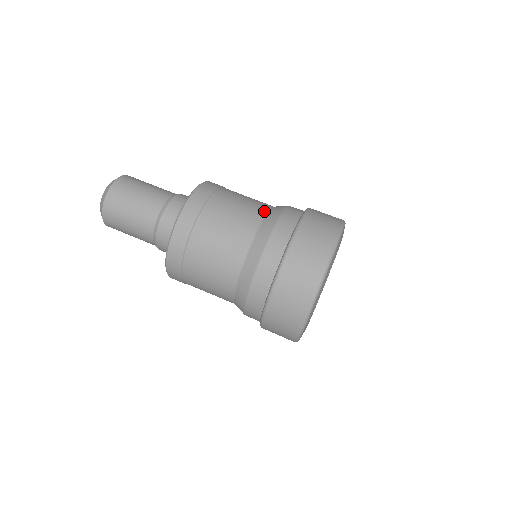
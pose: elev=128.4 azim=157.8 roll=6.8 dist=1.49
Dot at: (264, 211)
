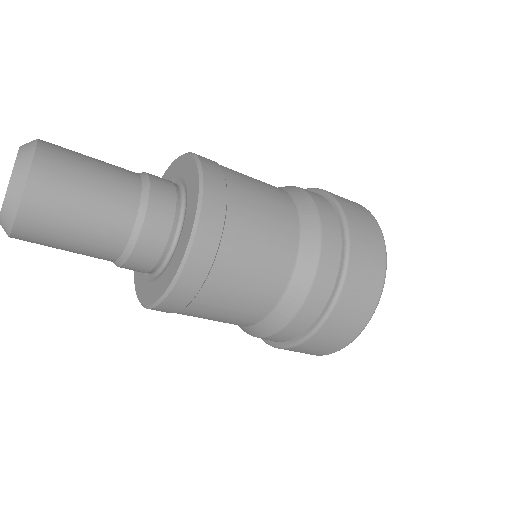
Dot at: (295, 240)
